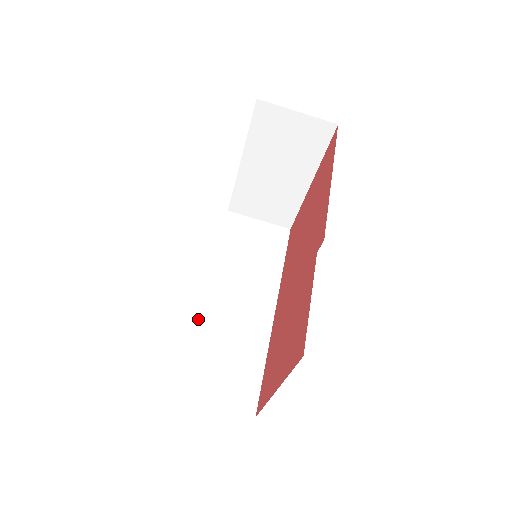
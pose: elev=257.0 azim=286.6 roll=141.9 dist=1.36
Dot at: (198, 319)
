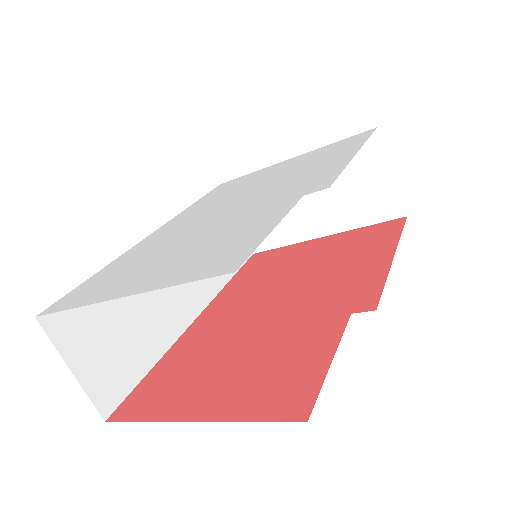
Dot at: occluded
